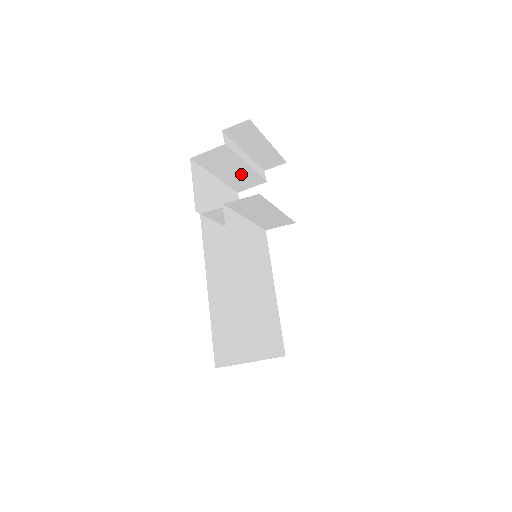
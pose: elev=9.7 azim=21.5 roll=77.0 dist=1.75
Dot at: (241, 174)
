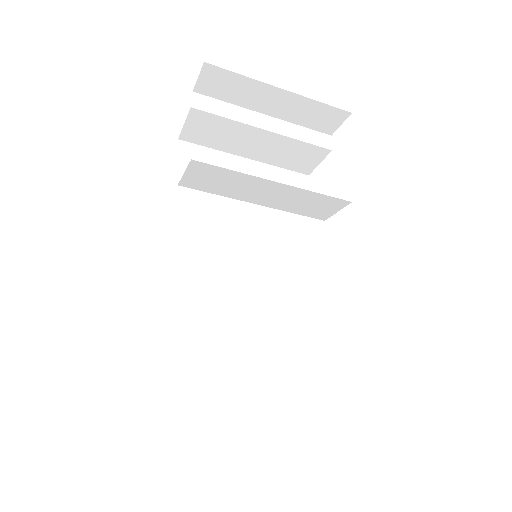
Dot at: (275, 146)
